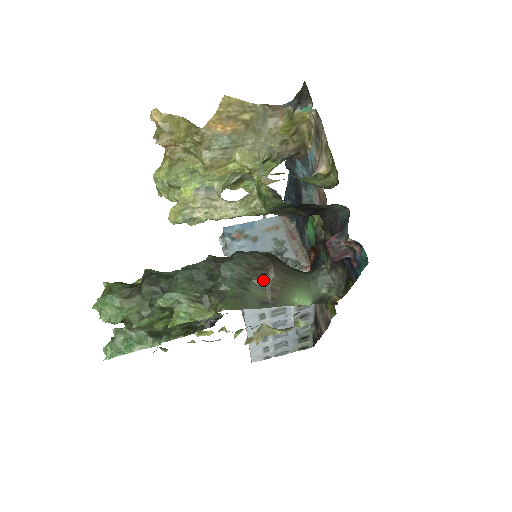
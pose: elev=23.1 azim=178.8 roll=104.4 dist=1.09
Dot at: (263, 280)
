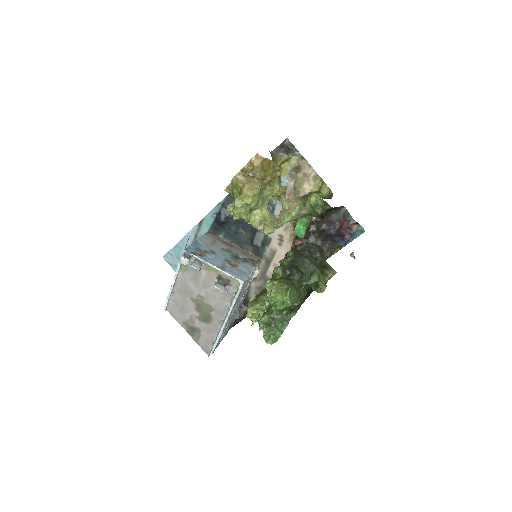
Dot at: (324, 255)
